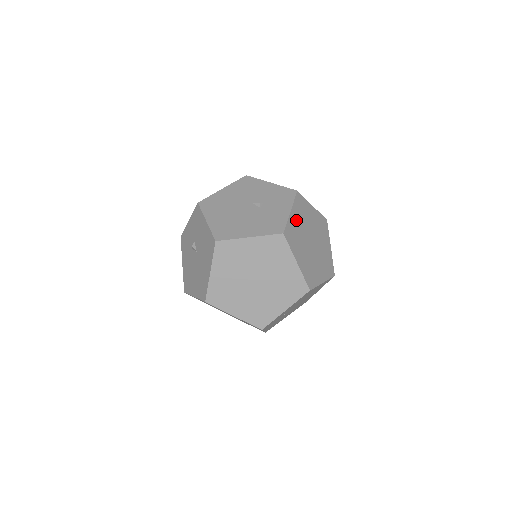
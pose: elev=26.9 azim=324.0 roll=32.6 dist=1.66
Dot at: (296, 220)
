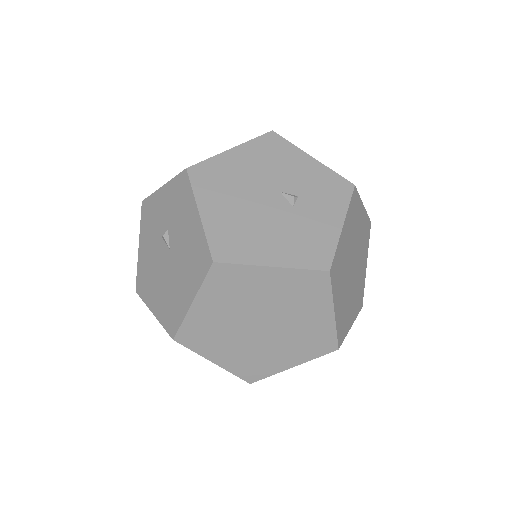
Dot at: (345, 239)
